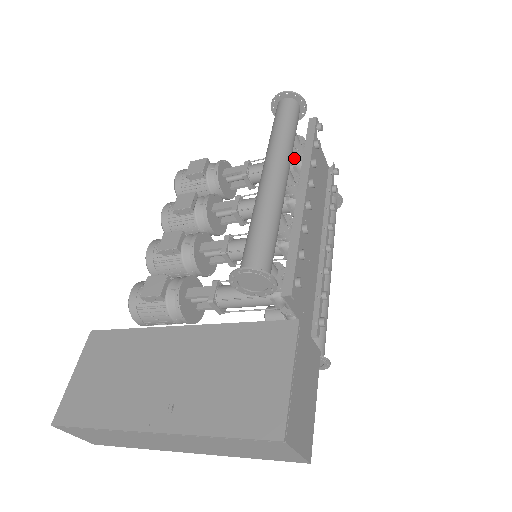
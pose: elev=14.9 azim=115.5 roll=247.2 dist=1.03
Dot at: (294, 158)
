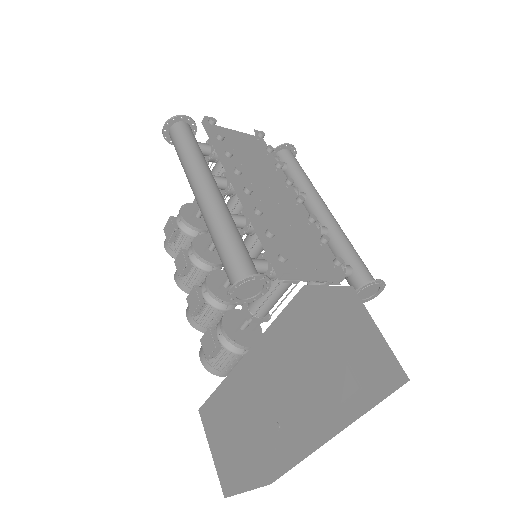
Dot at: (218, 160)
